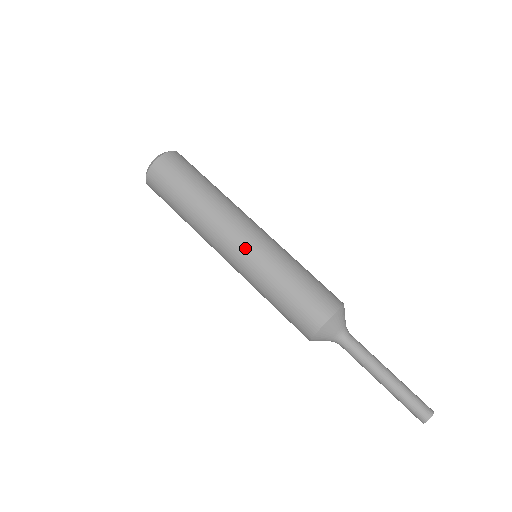
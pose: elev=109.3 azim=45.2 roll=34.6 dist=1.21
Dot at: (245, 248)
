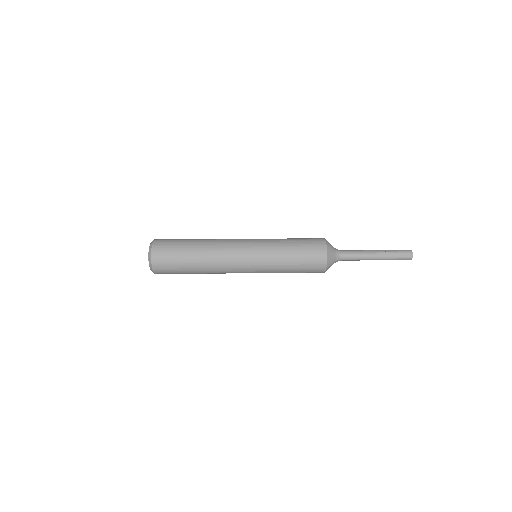
Dot at: (250, 258)
